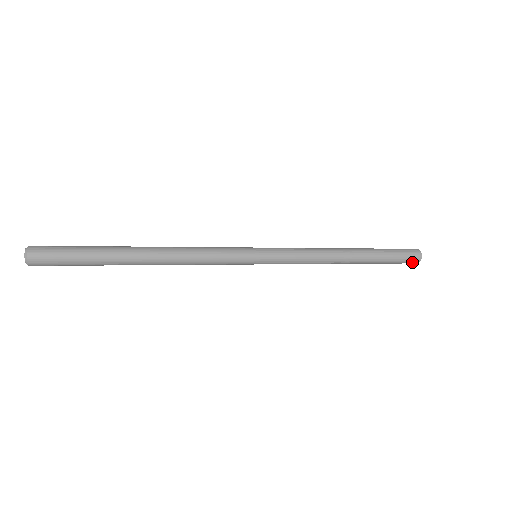
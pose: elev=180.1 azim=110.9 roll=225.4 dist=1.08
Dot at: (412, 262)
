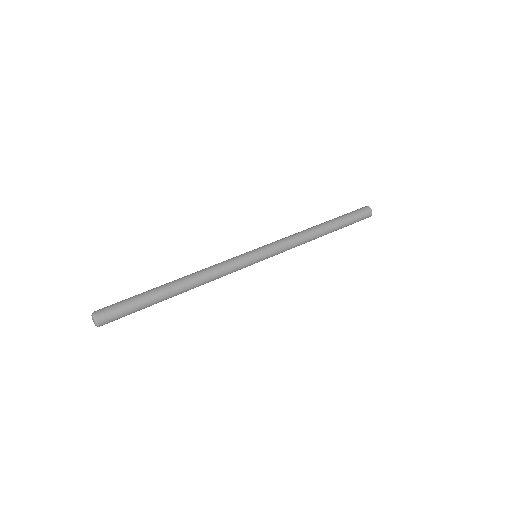
Dot at: occluded
